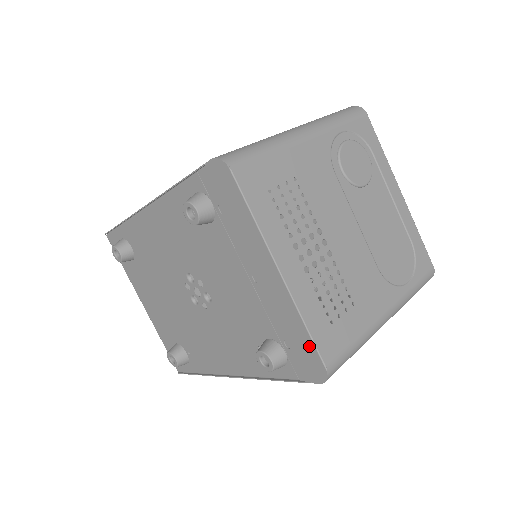
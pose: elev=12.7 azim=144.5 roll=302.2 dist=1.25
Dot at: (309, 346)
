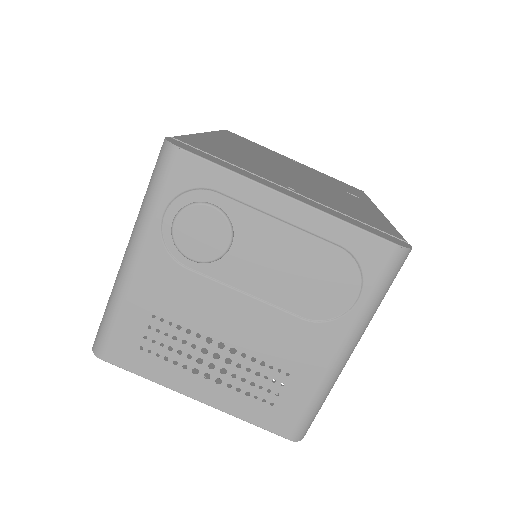
Dot at: (267, 426)
